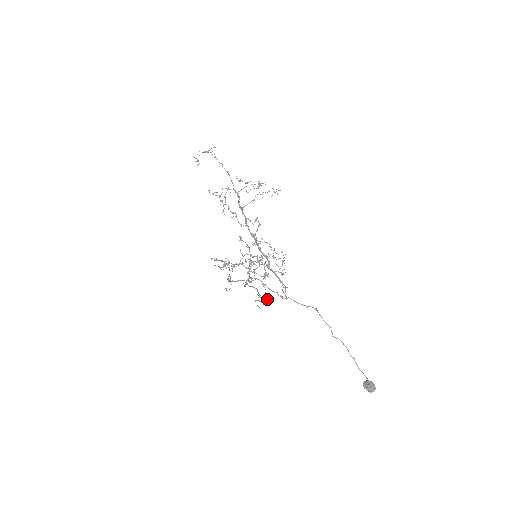
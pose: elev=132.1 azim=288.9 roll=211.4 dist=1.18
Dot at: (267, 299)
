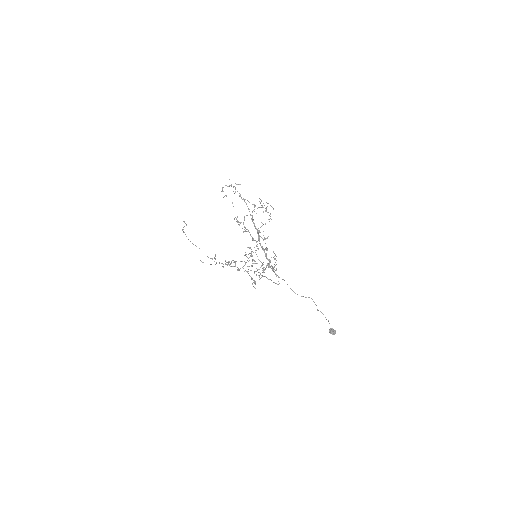
Dot at: occluded
